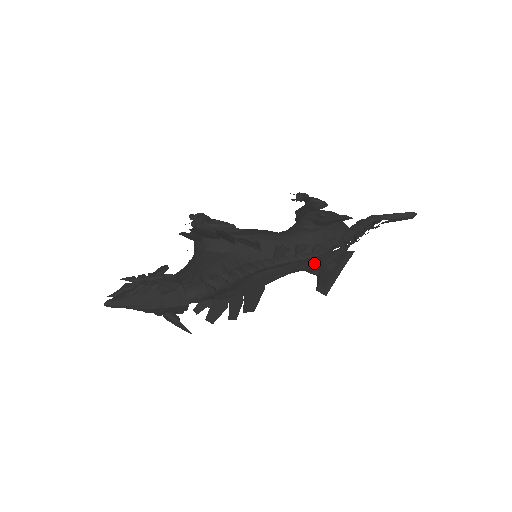
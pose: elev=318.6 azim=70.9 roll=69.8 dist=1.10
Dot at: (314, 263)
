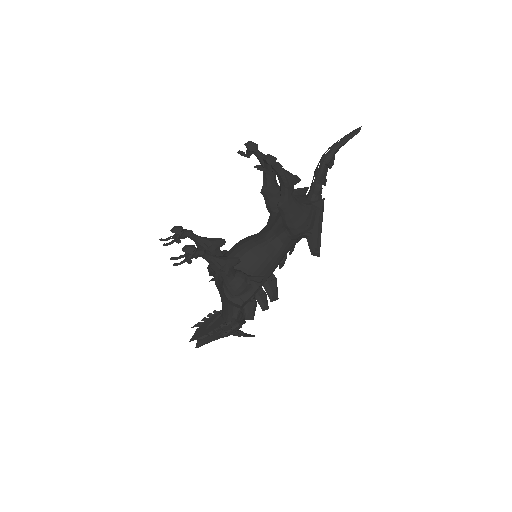
Dot at: occluded
